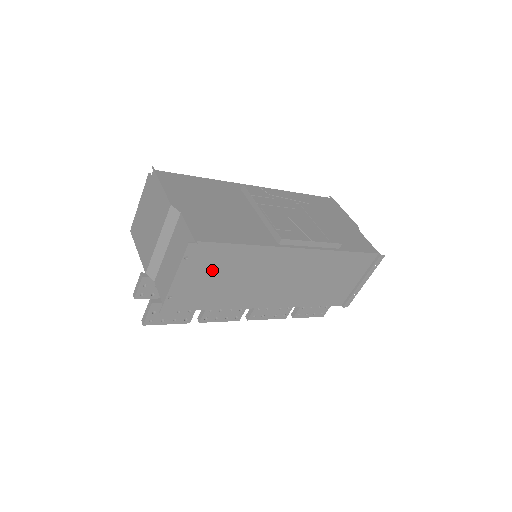
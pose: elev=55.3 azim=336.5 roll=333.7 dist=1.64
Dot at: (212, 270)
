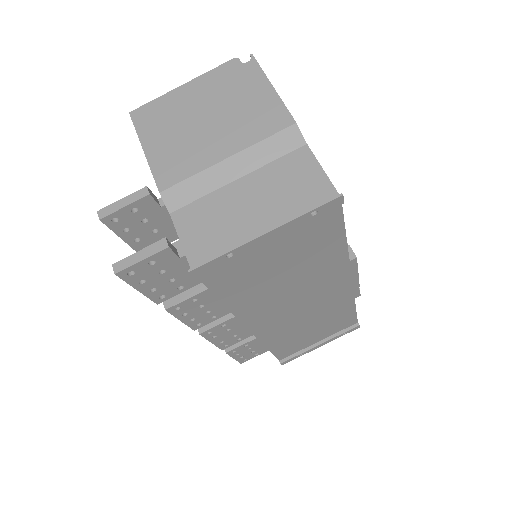
Dot at: (293, 249)
